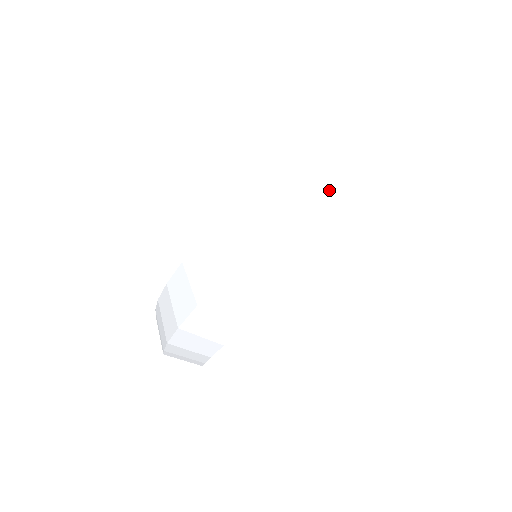
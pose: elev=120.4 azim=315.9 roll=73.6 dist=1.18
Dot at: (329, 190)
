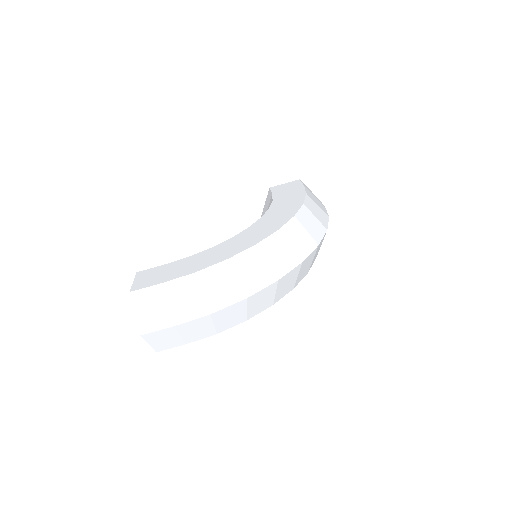
Dot at: occluded
